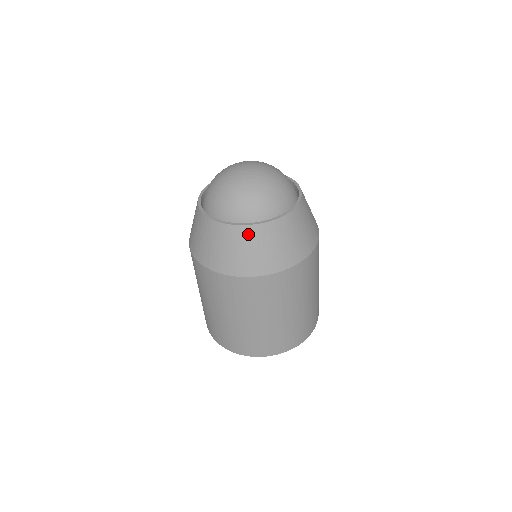
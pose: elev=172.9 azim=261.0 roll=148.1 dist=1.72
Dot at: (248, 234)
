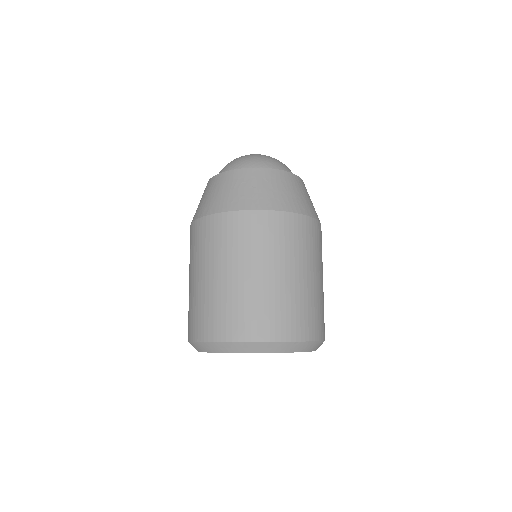
Dot at: (226, 178)
